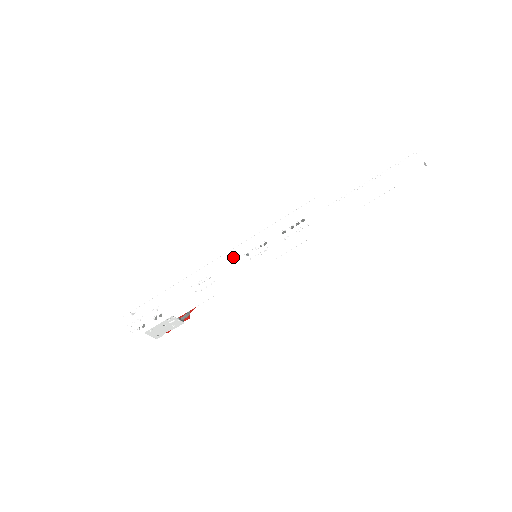
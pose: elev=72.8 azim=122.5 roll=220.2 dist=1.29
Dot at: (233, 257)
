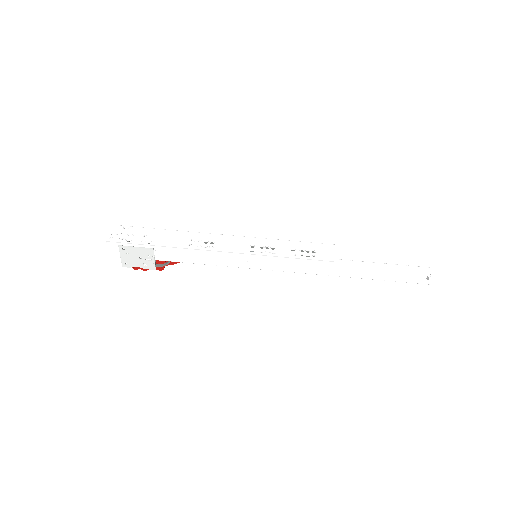
Dot at: (240, 241)
